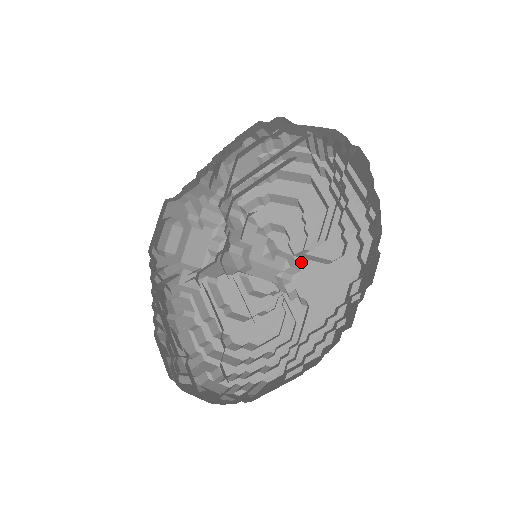
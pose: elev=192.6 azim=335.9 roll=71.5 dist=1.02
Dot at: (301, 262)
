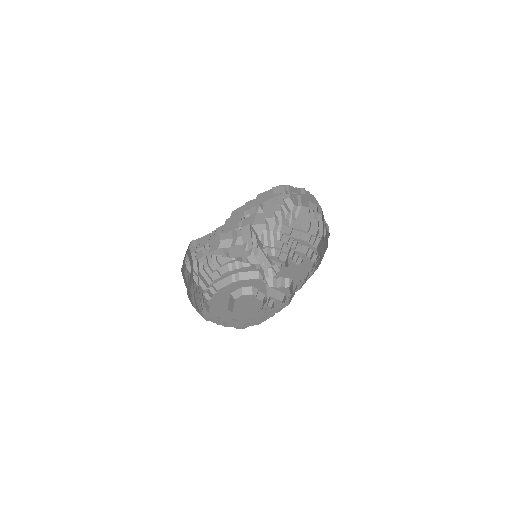
Dot at: (279, 268)
